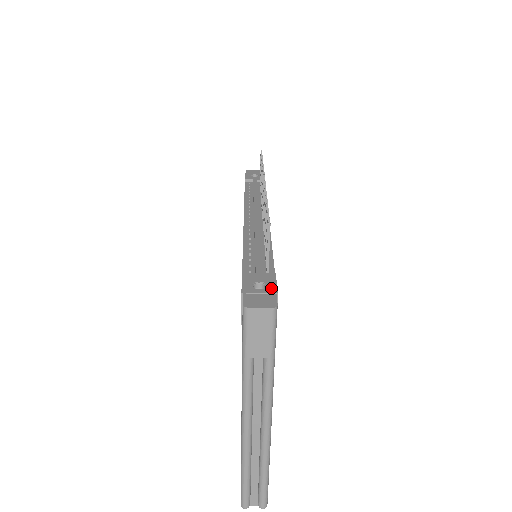
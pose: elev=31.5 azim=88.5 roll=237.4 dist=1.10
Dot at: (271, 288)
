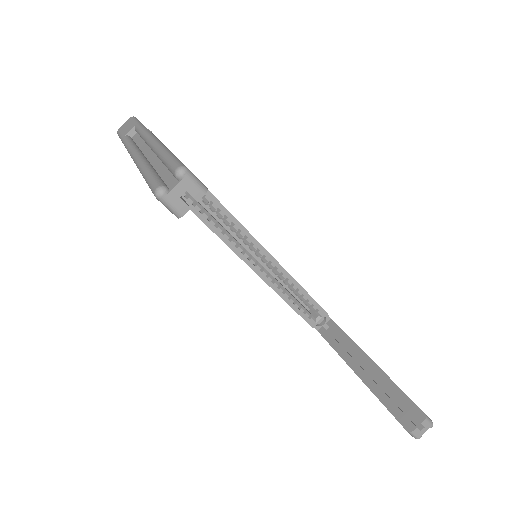
Dot at: occluded
